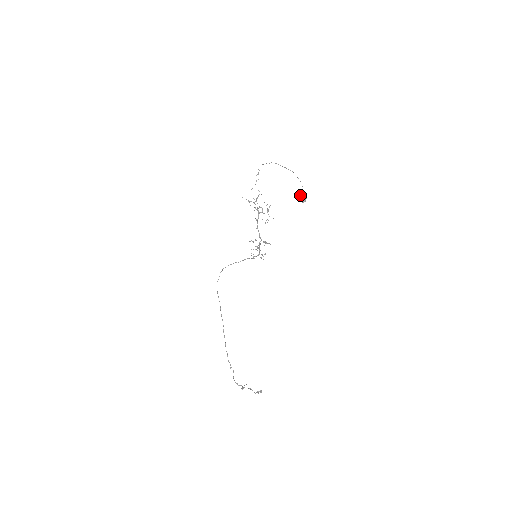
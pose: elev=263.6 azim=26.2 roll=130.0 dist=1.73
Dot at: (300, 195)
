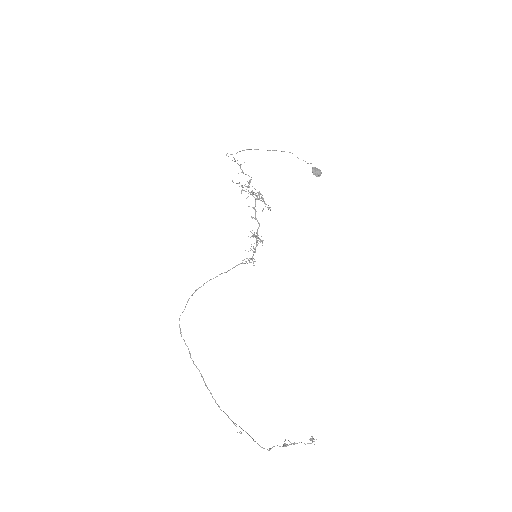
Dot at: (315, 168)
